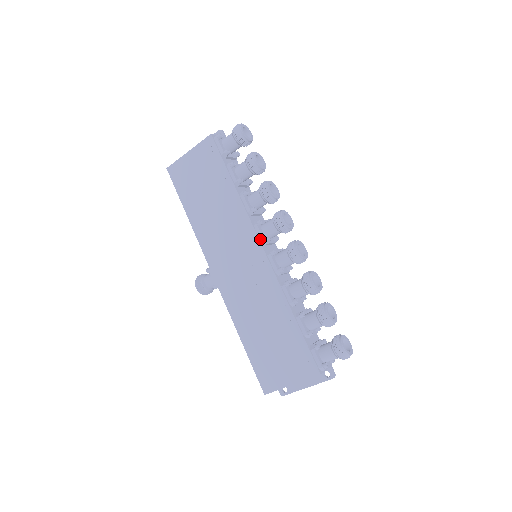
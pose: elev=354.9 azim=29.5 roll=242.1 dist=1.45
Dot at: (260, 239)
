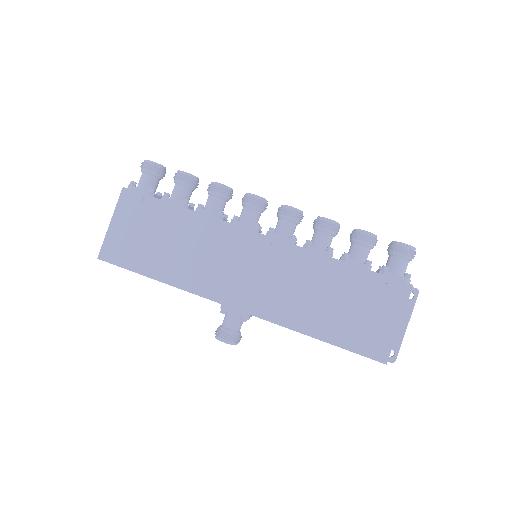
Dot at: (250, 229)
